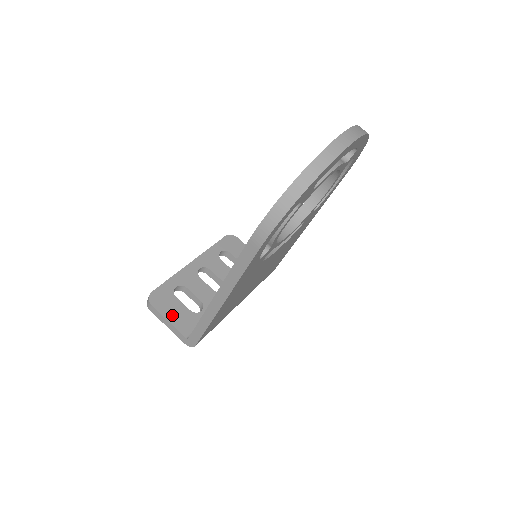
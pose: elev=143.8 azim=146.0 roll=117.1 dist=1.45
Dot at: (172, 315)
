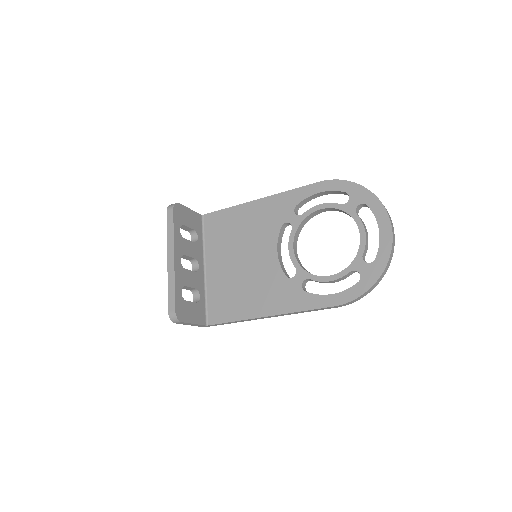
Dot at: (193, 317)
